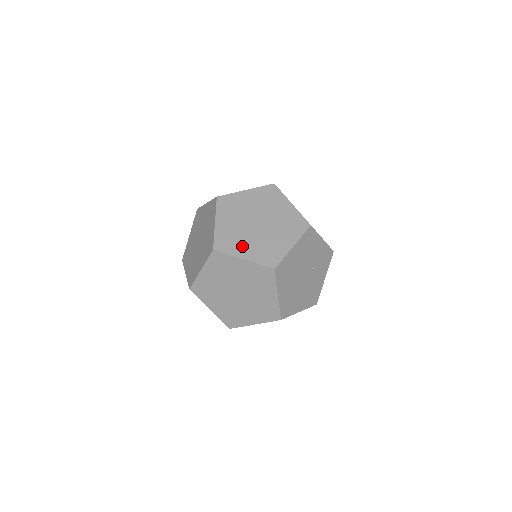
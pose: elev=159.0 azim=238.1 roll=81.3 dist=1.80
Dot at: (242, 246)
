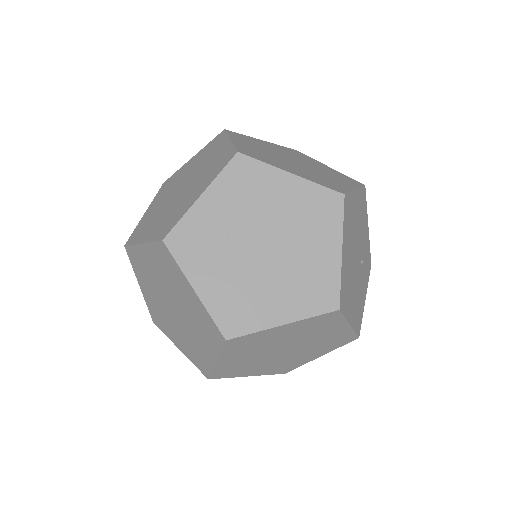
Dot at: (282, 165)
